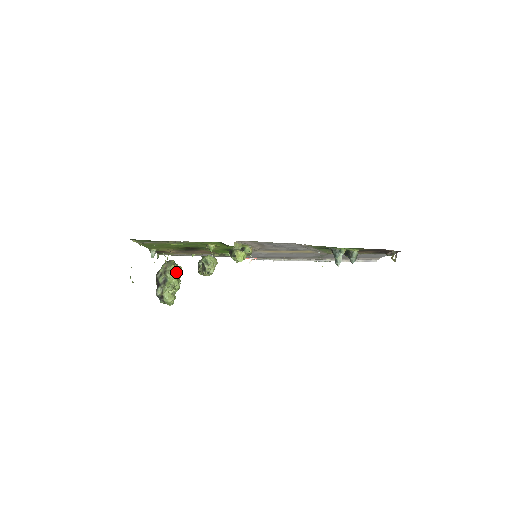
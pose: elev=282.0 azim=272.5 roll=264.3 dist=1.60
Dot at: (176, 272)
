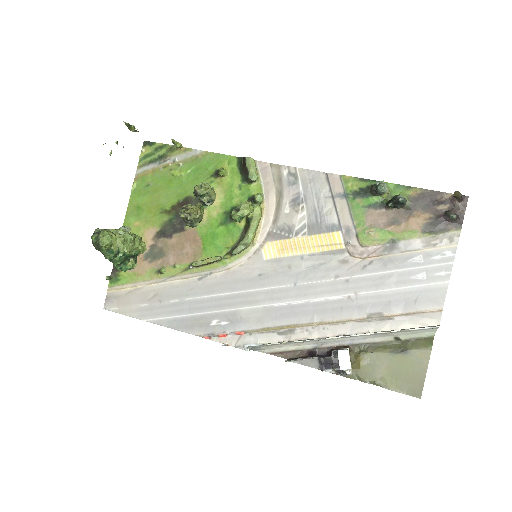
Dot at: (139, 237)
